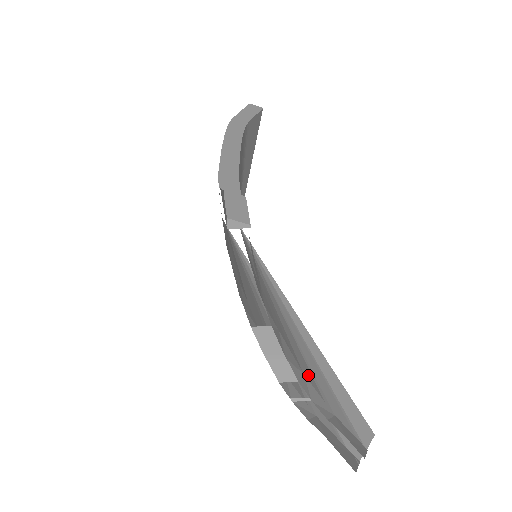
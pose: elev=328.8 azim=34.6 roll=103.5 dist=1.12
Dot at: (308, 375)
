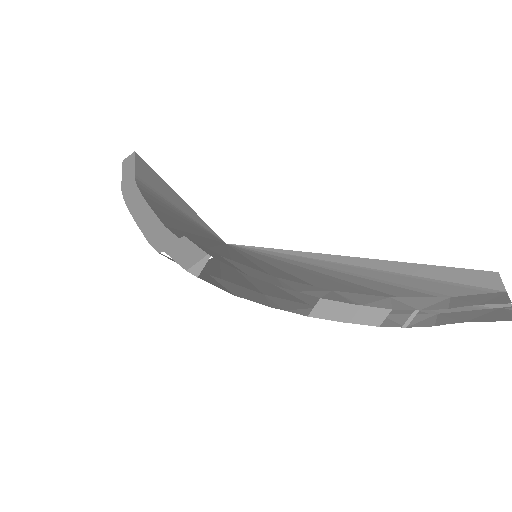
Dot at: (396, 291)
